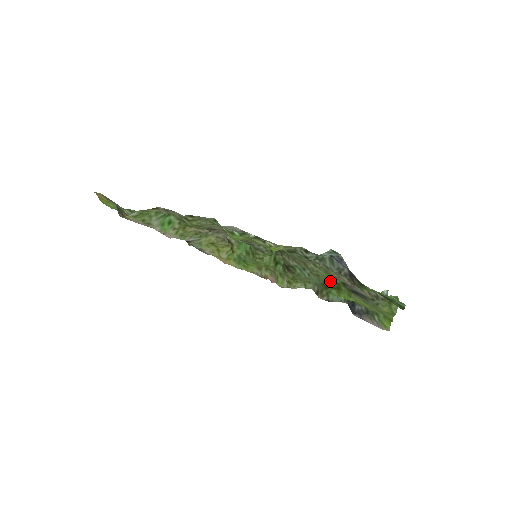
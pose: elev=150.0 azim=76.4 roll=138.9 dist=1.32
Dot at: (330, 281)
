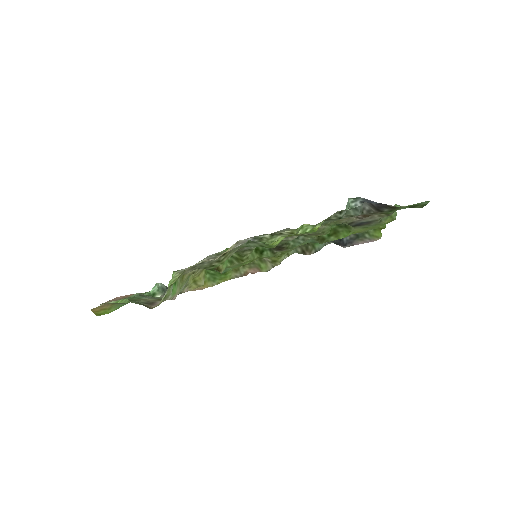
Dot at: occluded
